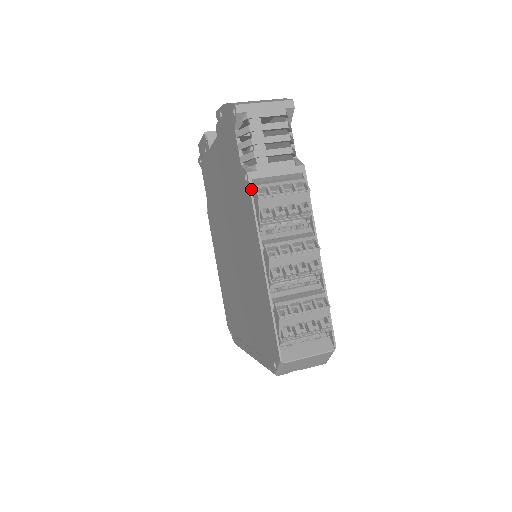
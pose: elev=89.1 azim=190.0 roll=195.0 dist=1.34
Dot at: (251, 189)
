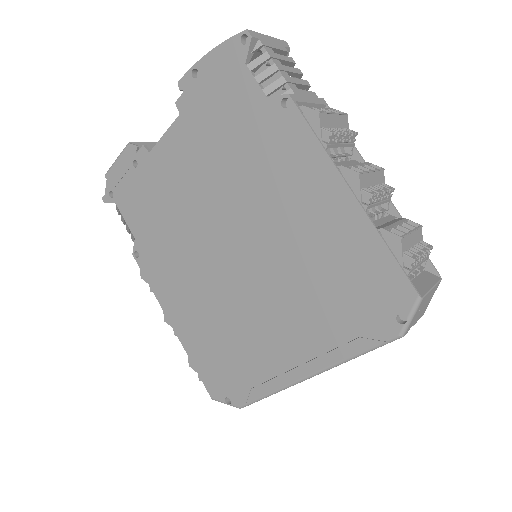
Dot at: (300, 110)
